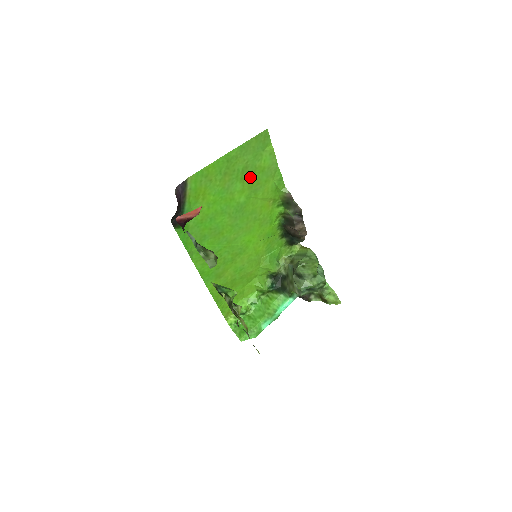
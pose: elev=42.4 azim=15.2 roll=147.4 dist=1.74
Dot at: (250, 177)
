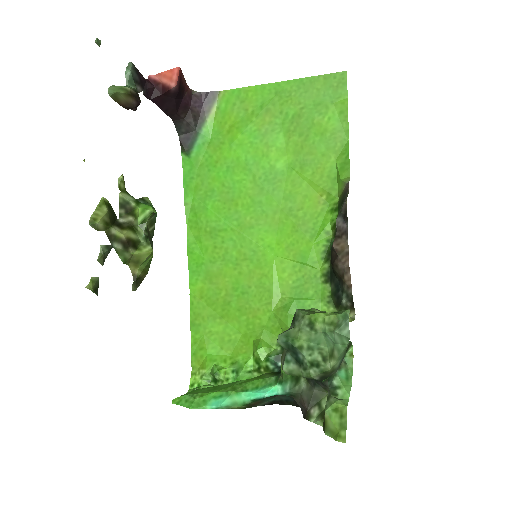
Dot at: (301, 135)
